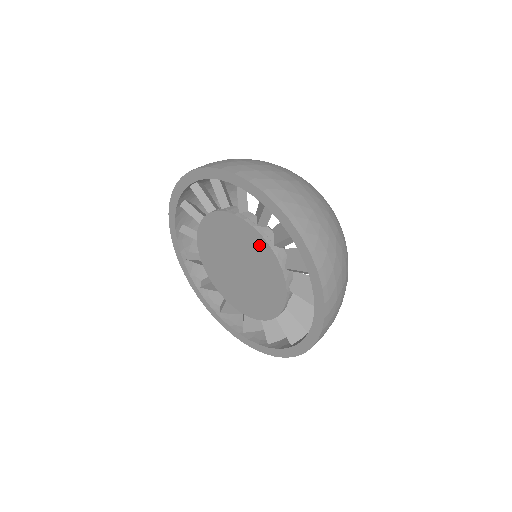
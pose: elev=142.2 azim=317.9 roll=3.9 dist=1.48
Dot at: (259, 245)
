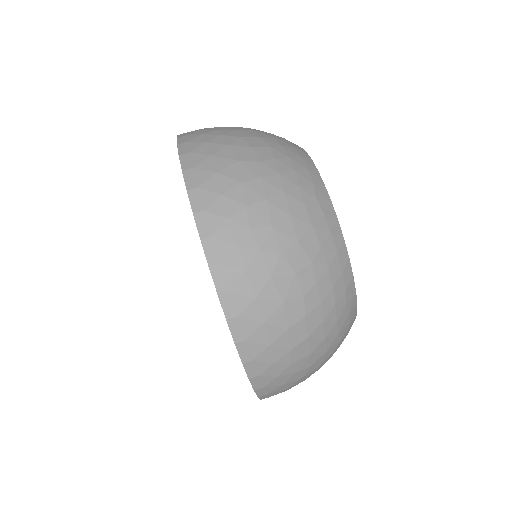
Dot at: occluded
